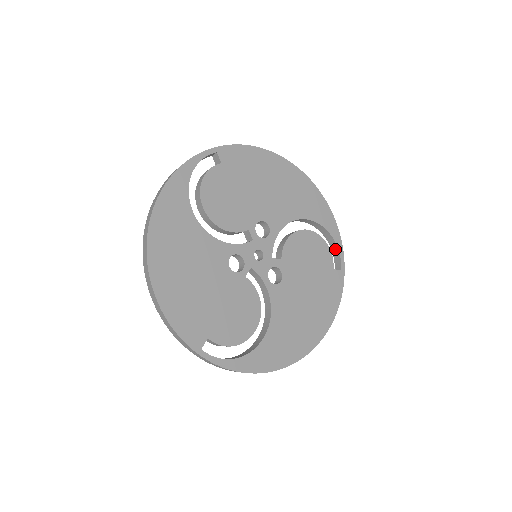
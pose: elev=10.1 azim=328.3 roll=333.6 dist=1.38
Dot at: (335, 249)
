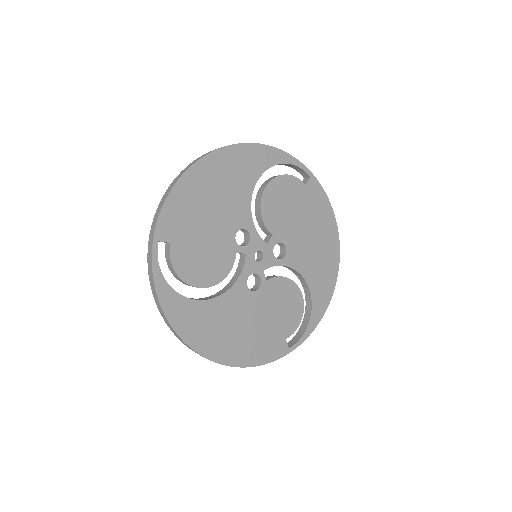
Dot at: (292, 166)
